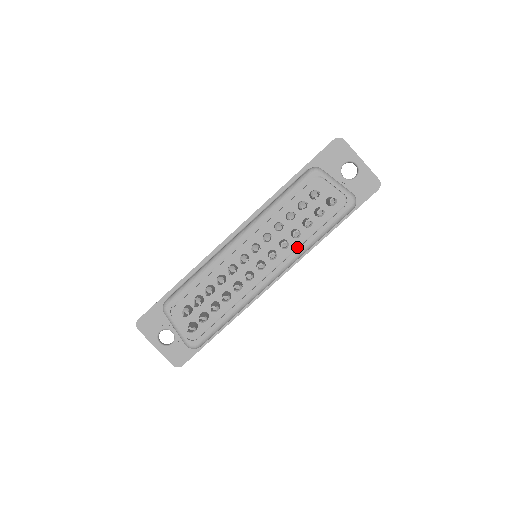
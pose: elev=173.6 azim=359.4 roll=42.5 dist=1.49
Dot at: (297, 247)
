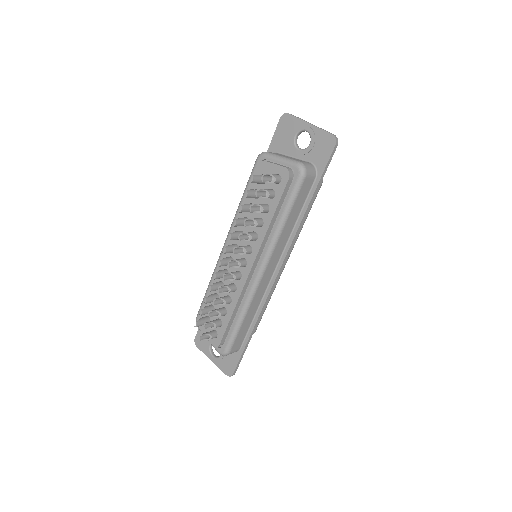
Dot at: (265, 235)
